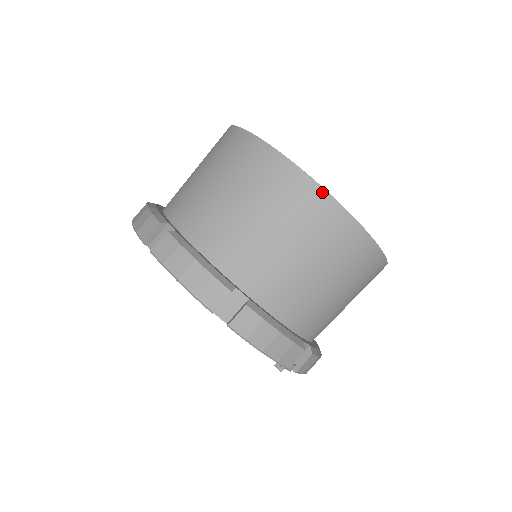
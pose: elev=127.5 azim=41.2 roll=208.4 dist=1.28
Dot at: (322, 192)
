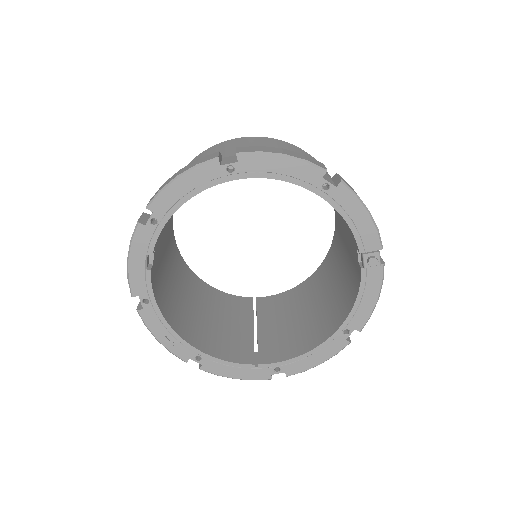
Dot at: (303, 151)
